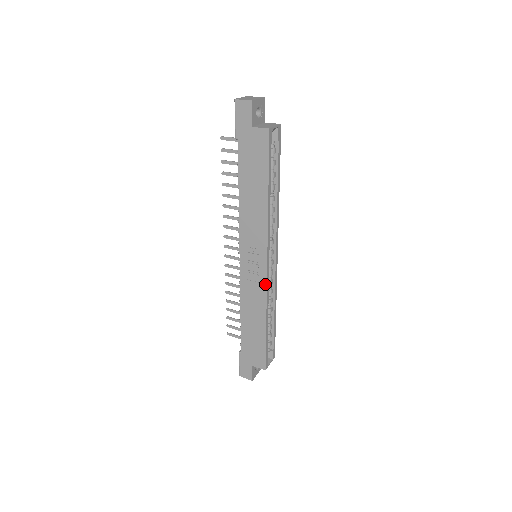
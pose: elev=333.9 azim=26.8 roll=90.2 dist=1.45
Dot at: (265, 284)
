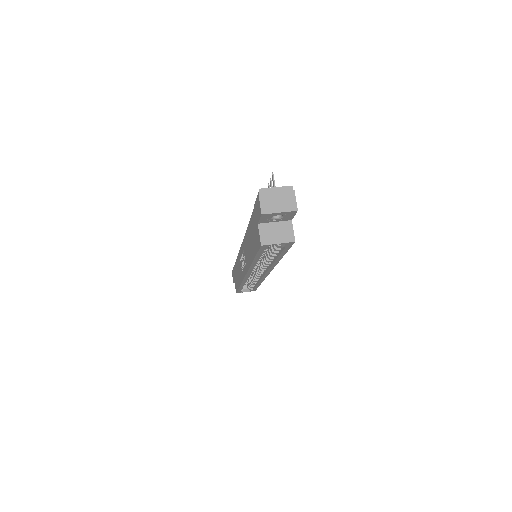
Dot at: (243, 278)
